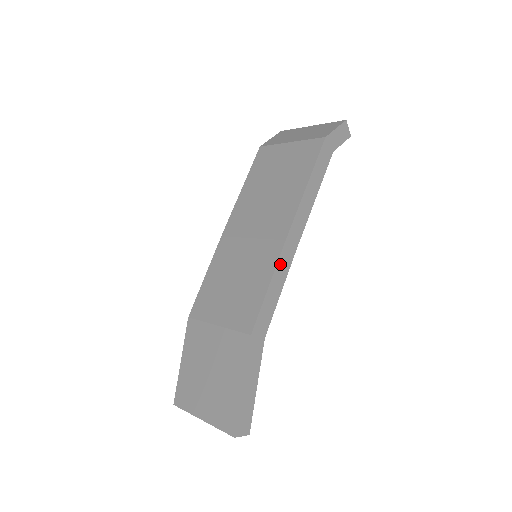
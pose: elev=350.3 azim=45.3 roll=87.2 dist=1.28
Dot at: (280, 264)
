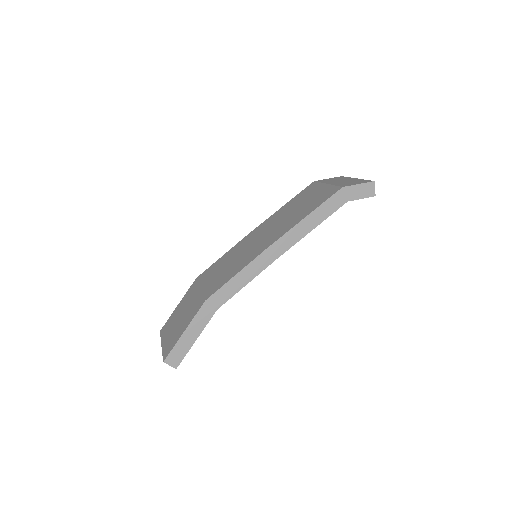
Dot at: (254, 264)
